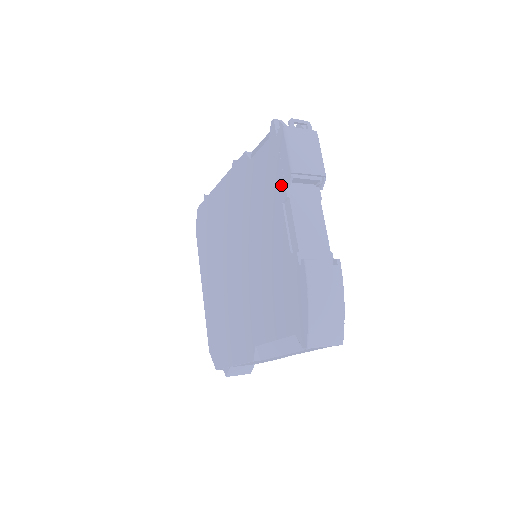
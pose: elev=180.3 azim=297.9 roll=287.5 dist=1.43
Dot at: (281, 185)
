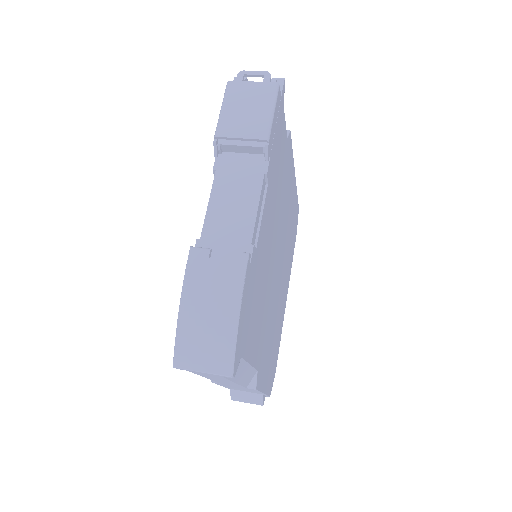
Dot at: occluded
